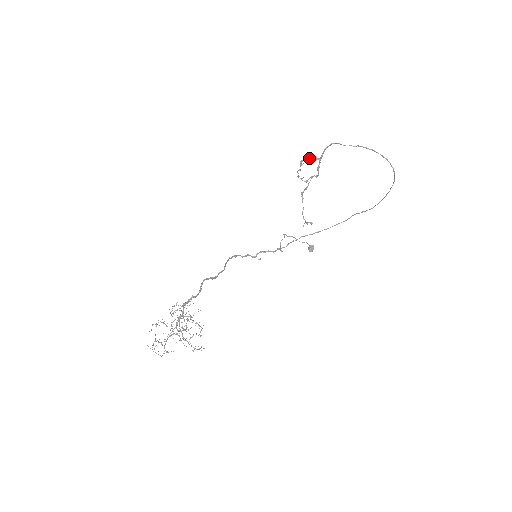
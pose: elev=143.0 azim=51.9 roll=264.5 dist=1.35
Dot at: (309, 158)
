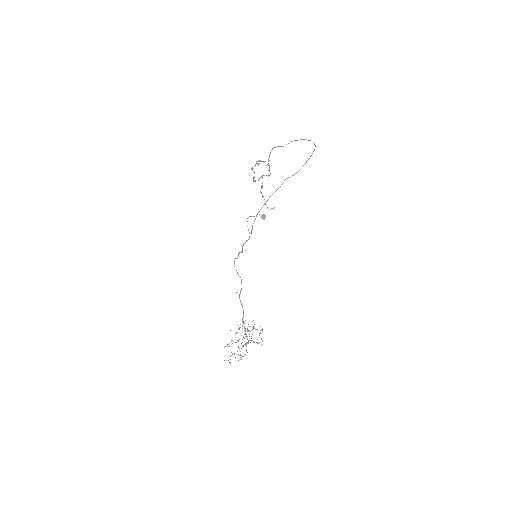
Dot at: occluded
